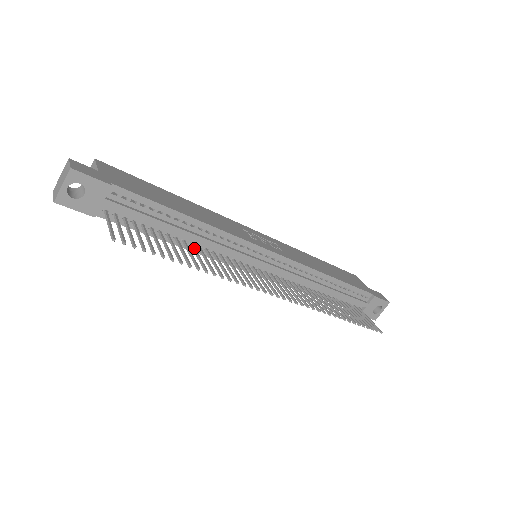
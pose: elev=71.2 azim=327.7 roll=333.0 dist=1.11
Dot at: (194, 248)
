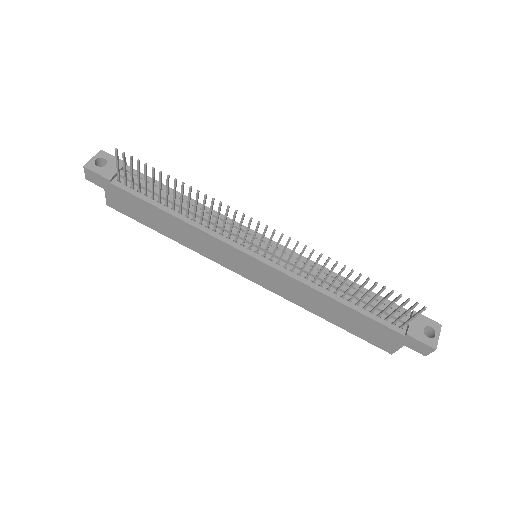
Dot at: (187, 209)
